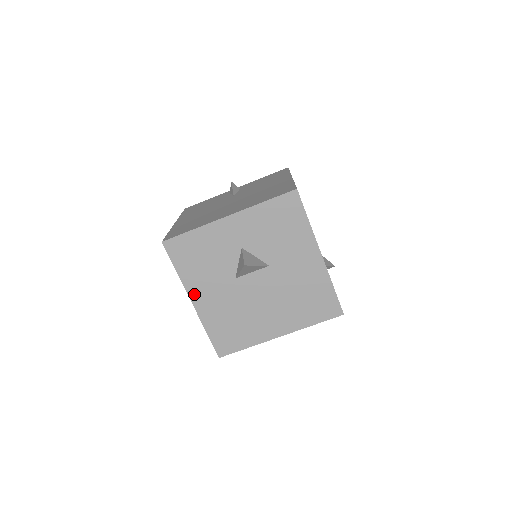
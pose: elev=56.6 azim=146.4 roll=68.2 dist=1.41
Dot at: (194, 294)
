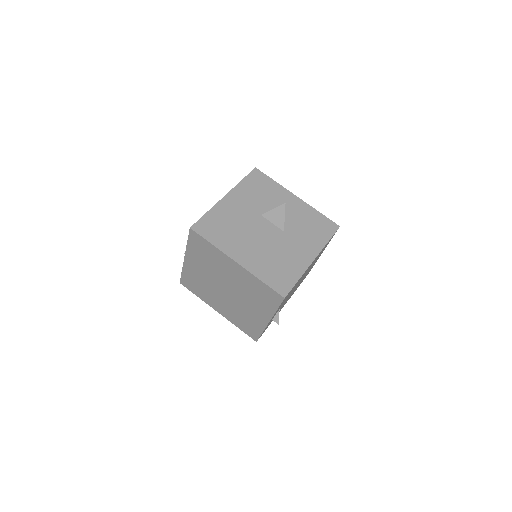
Dot at: (232, 195)
